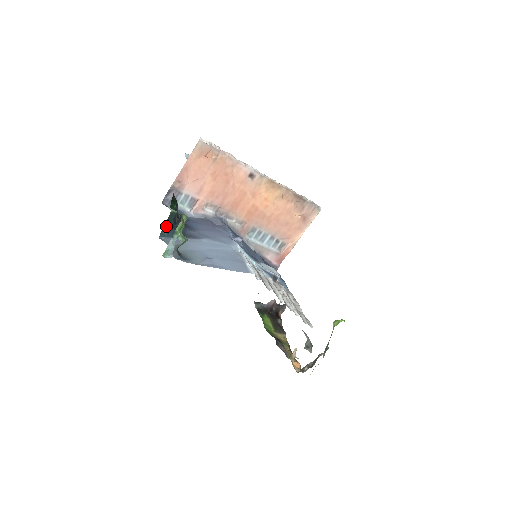
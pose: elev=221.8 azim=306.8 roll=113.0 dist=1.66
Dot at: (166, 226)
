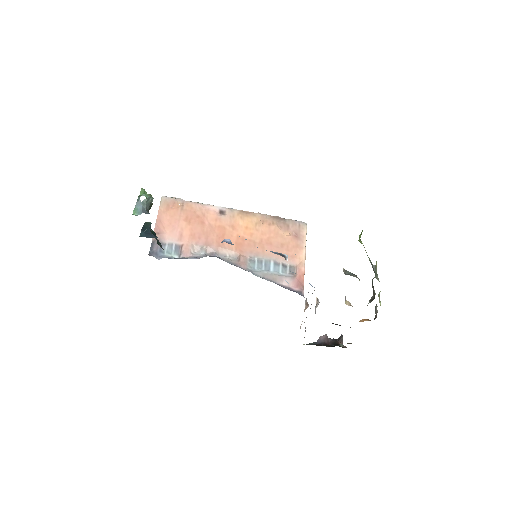
Dot at: (143, 231)
